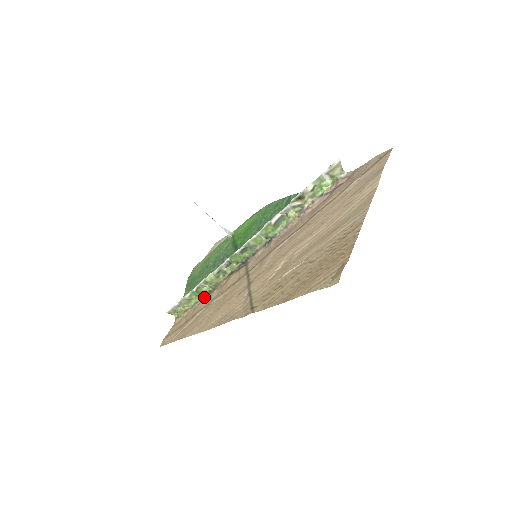
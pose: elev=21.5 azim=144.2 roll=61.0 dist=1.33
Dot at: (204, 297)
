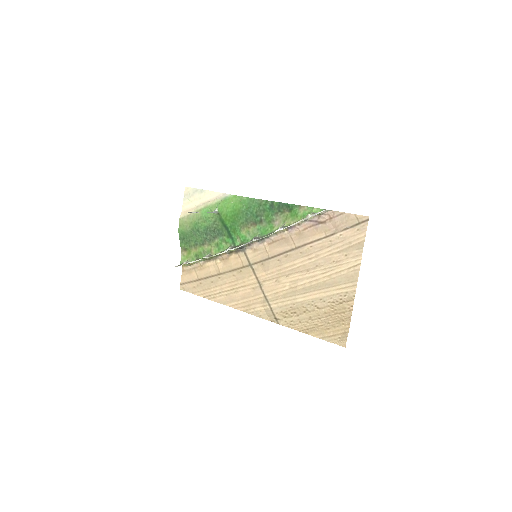
Dot at: (207, 260)
